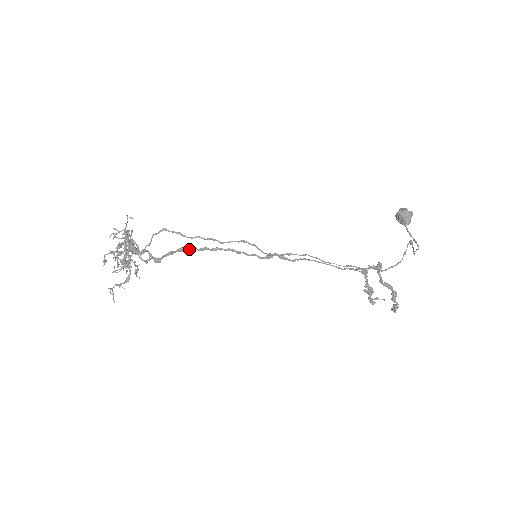
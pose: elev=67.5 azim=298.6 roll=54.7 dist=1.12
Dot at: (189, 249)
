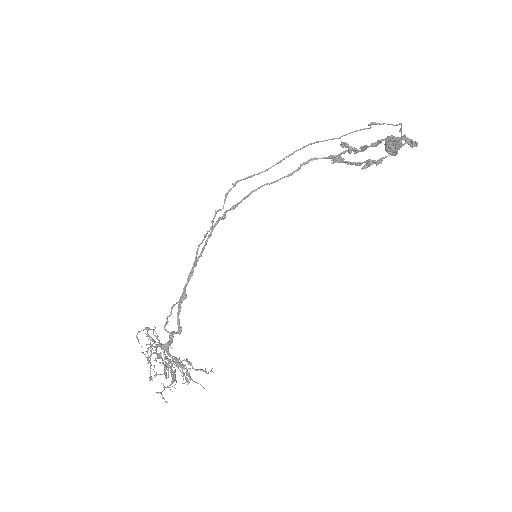
Dot at: (183, 288)
